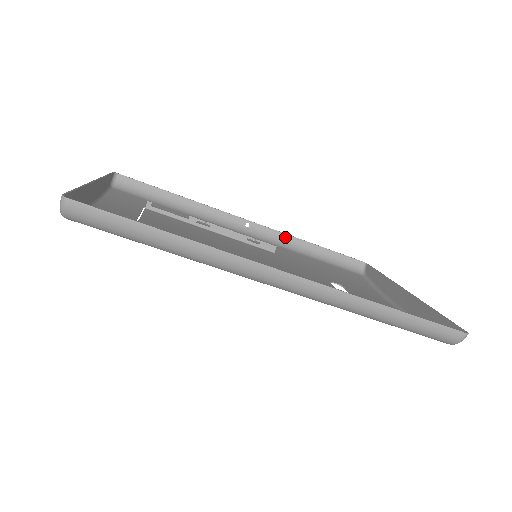
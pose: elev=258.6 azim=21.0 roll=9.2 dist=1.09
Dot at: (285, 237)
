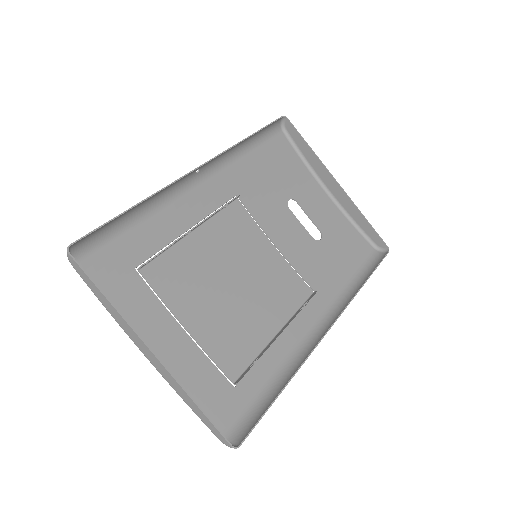
Dot at: (228, 152)
